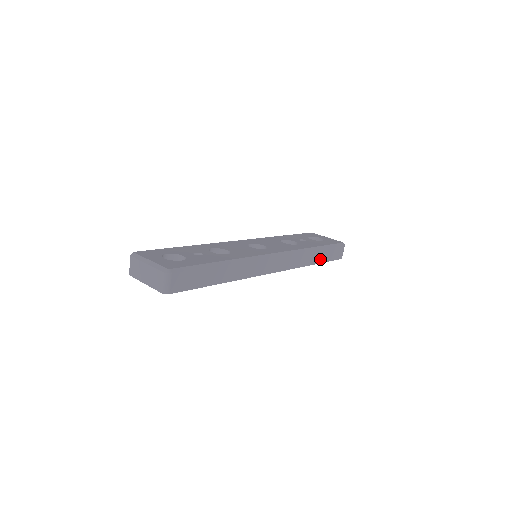
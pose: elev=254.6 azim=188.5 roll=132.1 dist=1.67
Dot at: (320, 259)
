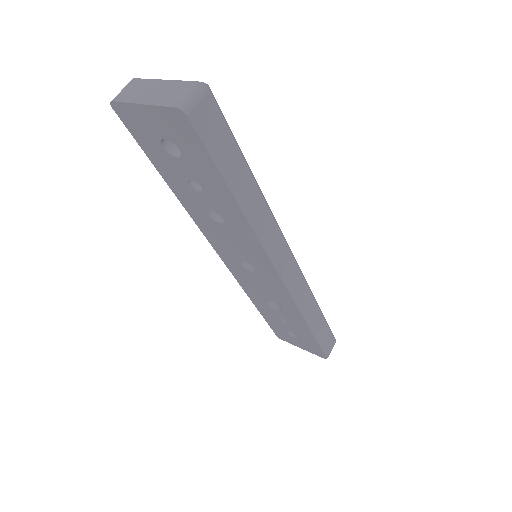
Dot at: (315, 328)
